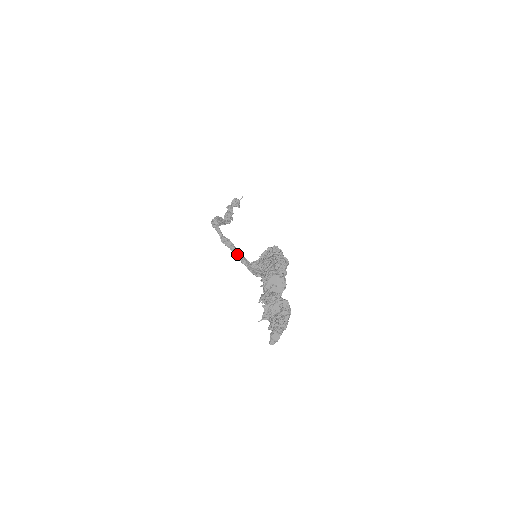
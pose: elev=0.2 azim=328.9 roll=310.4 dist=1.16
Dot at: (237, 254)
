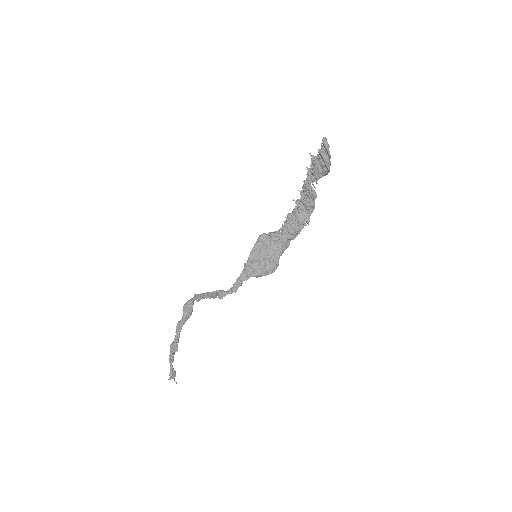
Dot at: occluded
